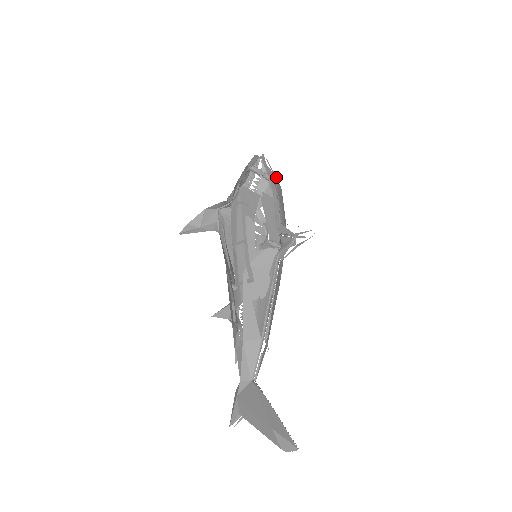
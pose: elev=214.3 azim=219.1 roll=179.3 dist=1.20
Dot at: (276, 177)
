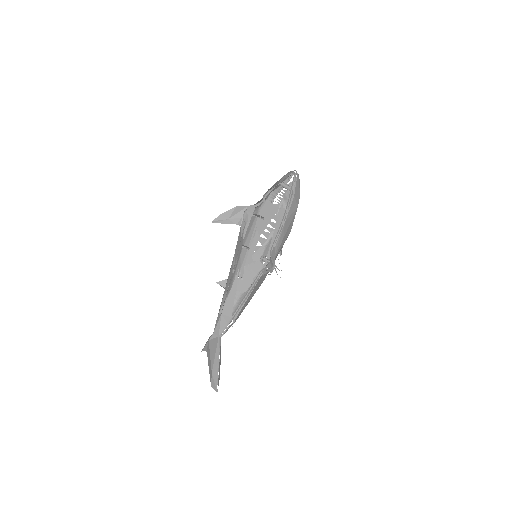
Dot at: (296, 198)
